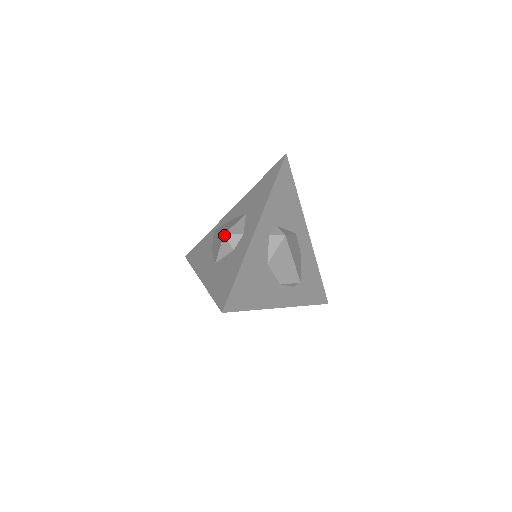
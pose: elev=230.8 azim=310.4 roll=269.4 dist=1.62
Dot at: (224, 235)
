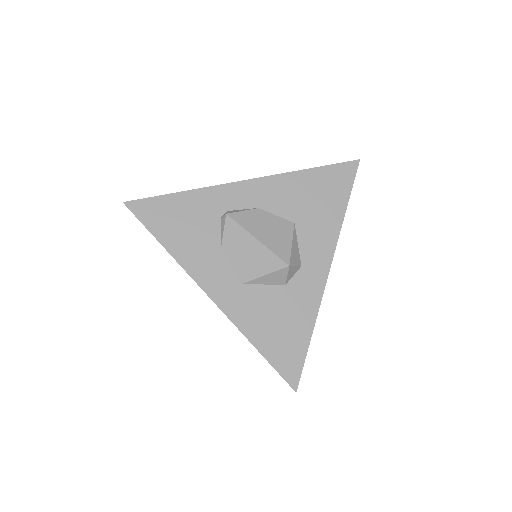
Dot at: (287, 267)
